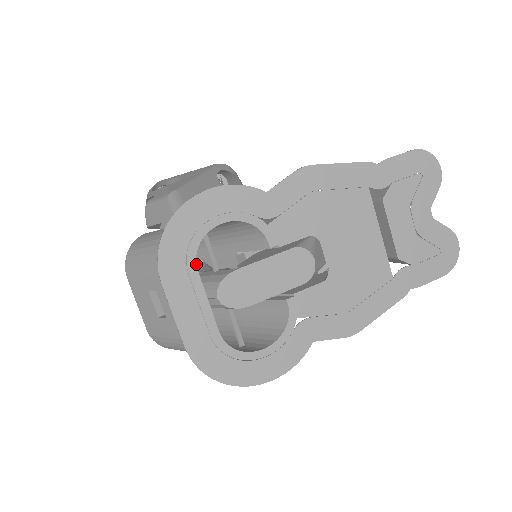
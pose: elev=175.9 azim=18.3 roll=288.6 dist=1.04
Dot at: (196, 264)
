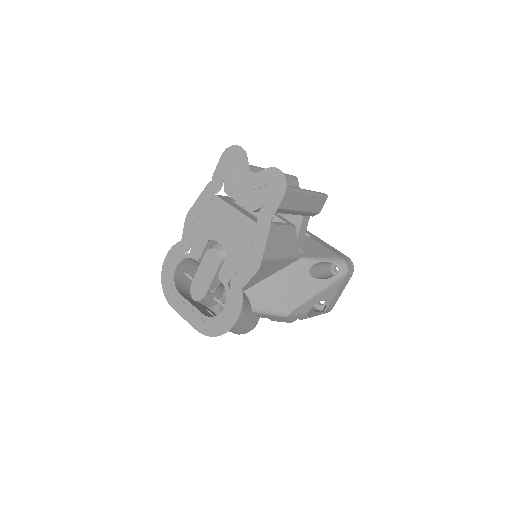
Dot at: (178, 292)
